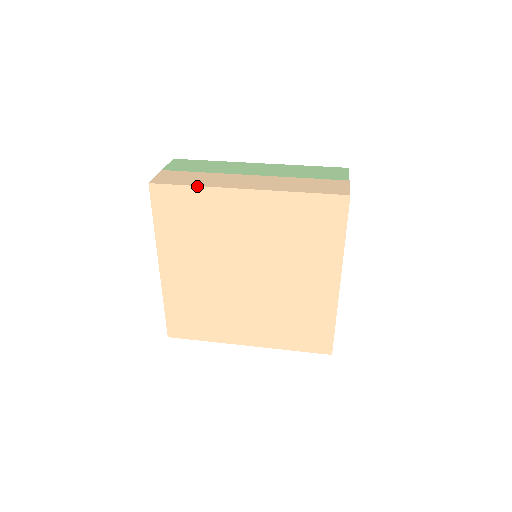
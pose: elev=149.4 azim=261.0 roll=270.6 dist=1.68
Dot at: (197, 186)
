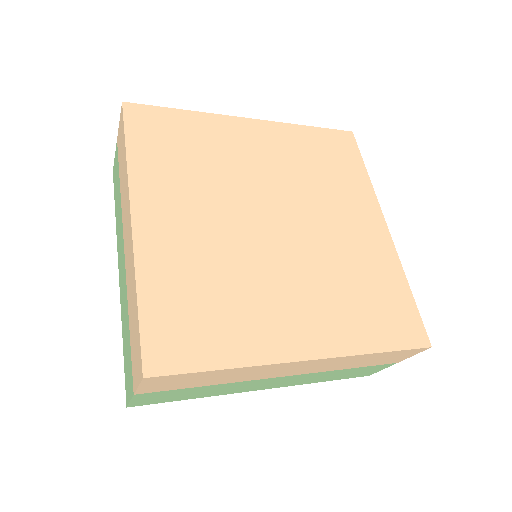
Dot at: (190, 111)
